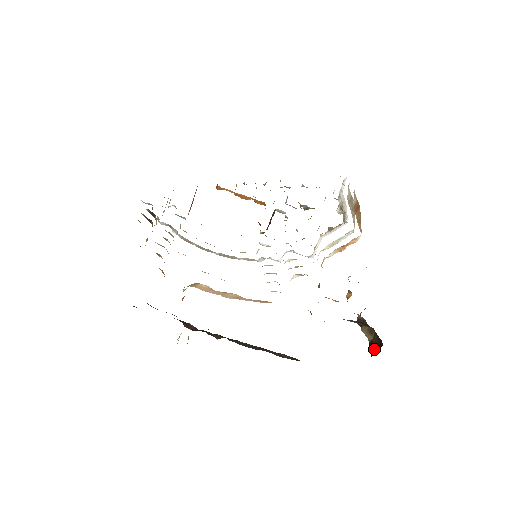
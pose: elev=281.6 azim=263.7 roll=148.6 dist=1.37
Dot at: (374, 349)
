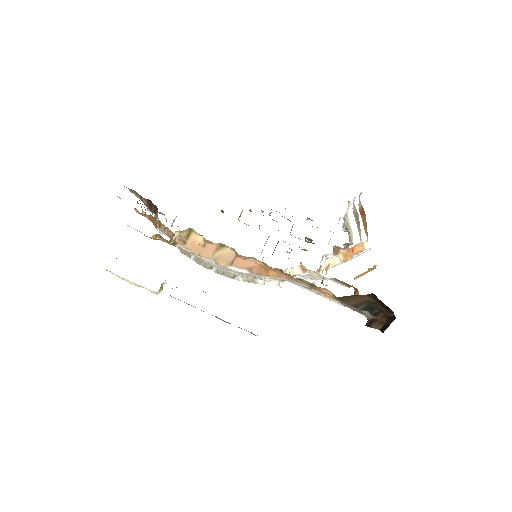
Dot at: (386, 327)
